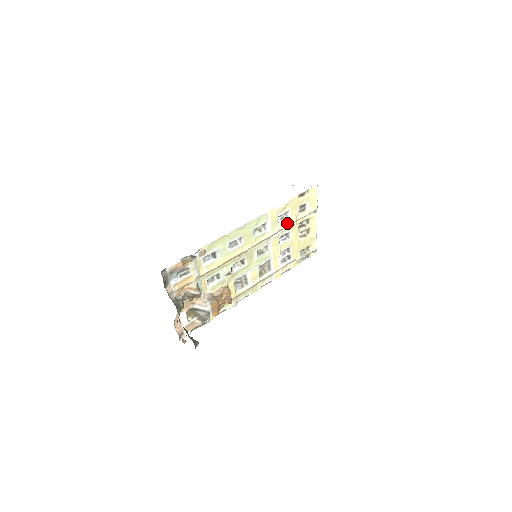
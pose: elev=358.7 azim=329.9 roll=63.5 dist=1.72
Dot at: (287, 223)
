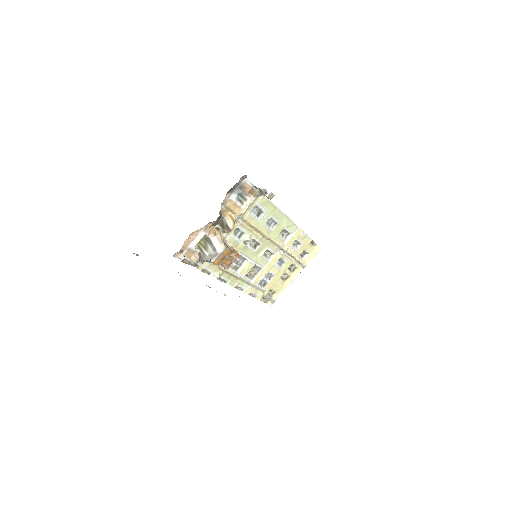
Dot at: (293, 252)
